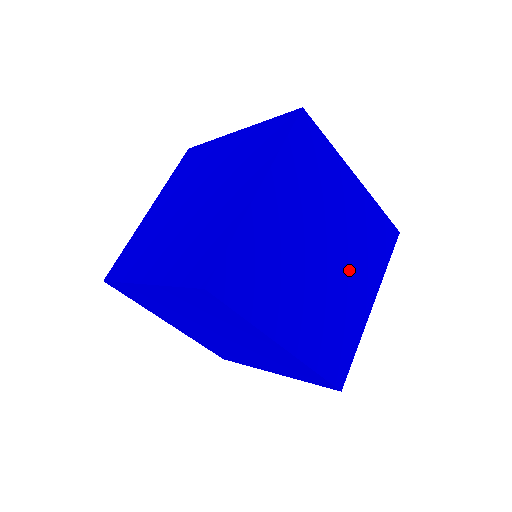
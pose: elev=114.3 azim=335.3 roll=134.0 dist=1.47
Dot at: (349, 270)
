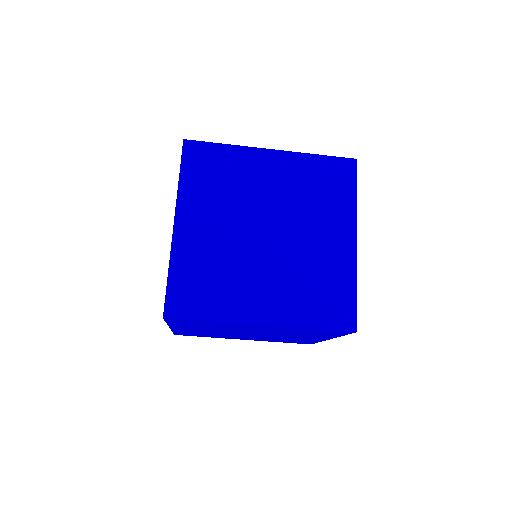
Dot at: (306, 227)
